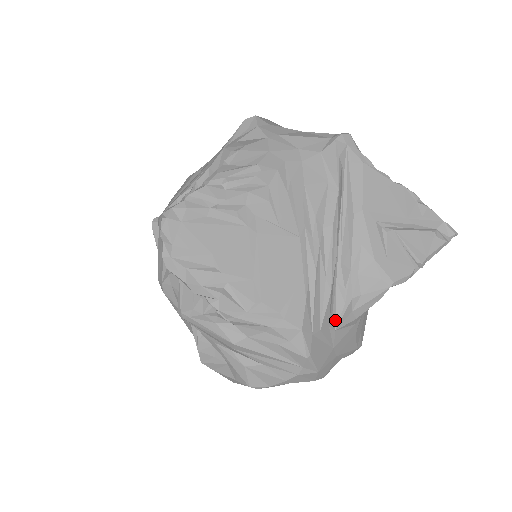
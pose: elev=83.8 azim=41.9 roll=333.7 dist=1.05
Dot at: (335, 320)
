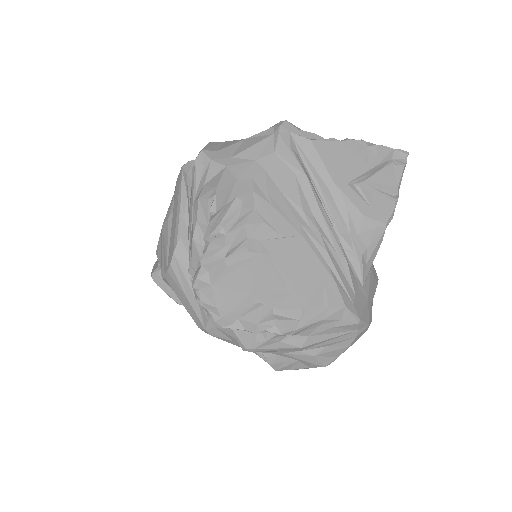
Dot at: (359, 279)
